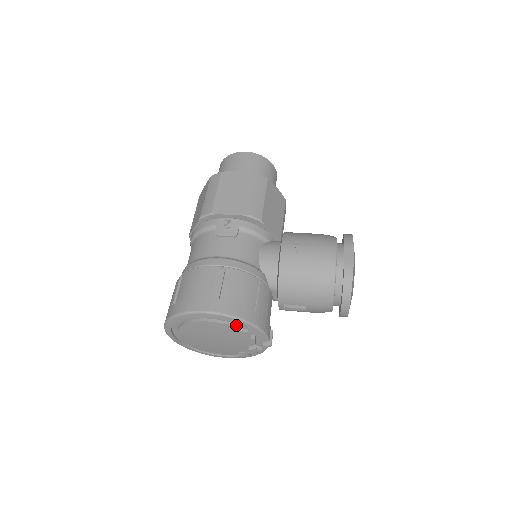
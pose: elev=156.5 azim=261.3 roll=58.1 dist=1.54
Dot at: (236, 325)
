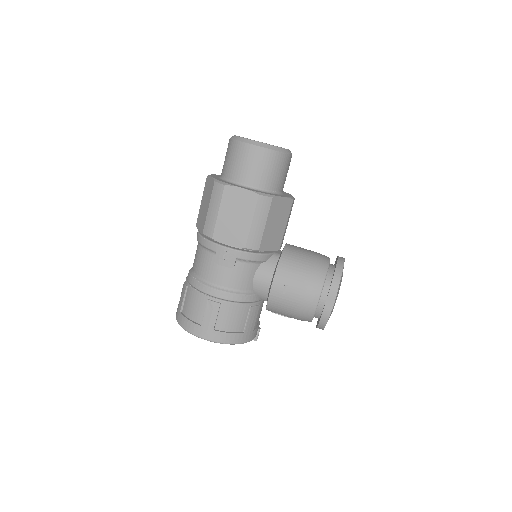
Dot at: occluded
